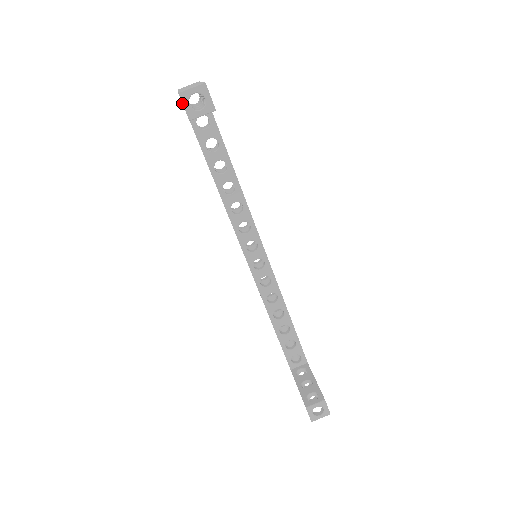
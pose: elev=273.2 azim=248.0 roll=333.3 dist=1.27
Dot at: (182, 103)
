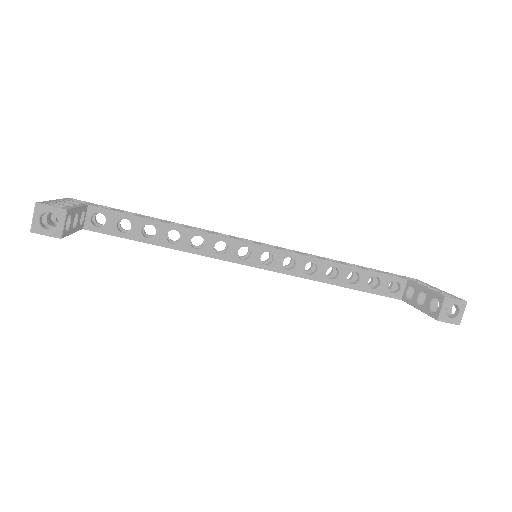
Dot at: occluded
